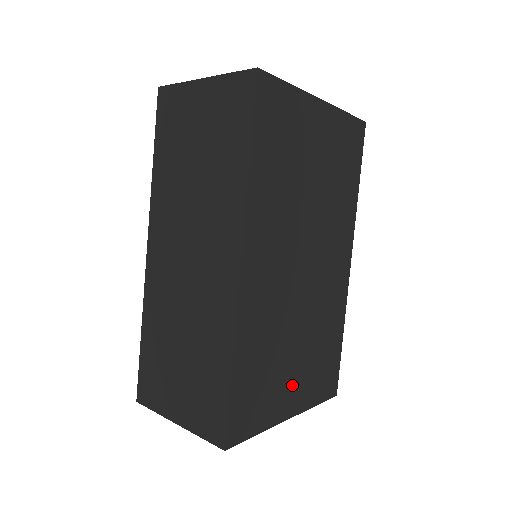
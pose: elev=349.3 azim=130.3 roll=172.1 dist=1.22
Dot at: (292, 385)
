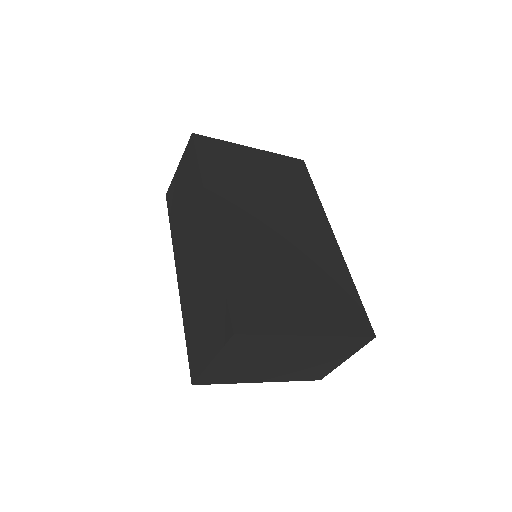
Dot at: (302, 308)
